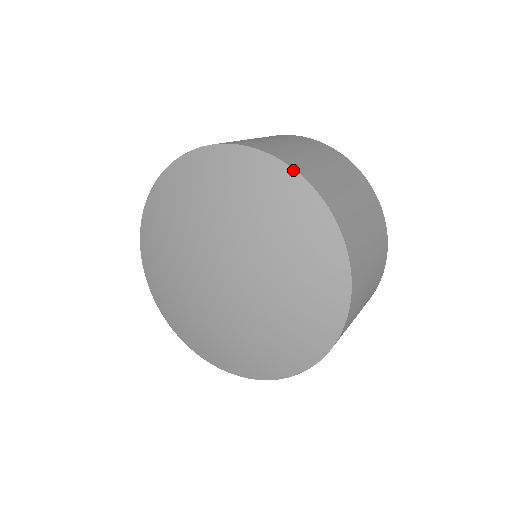
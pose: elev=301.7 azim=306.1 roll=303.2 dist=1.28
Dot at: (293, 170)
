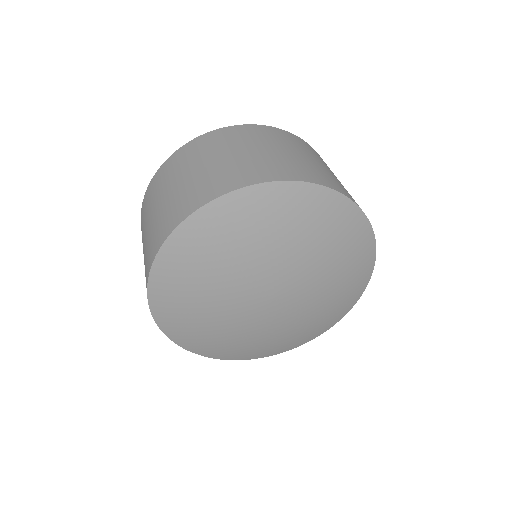
Dot at: (291, 182)
